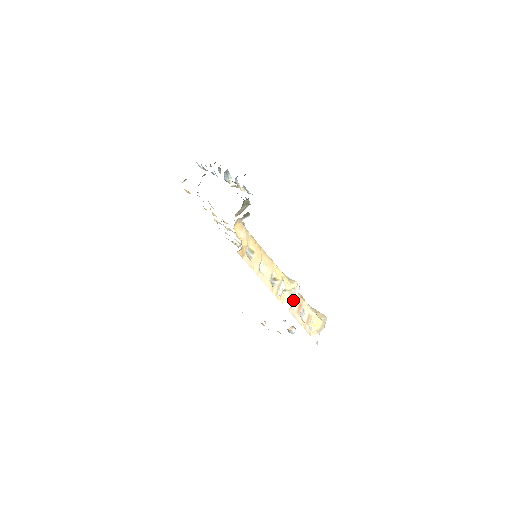
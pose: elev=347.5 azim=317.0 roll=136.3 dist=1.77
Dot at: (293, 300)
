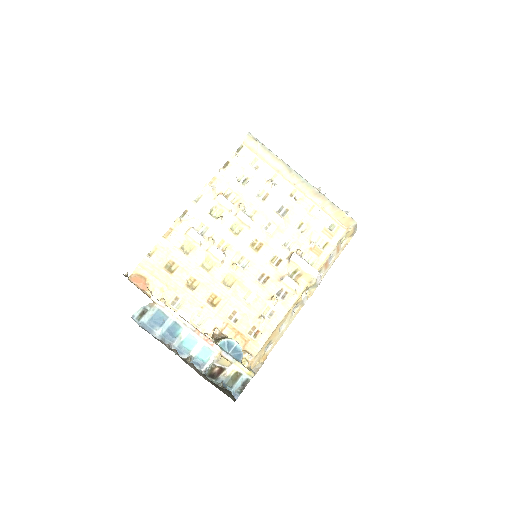
Dot at: occluded
